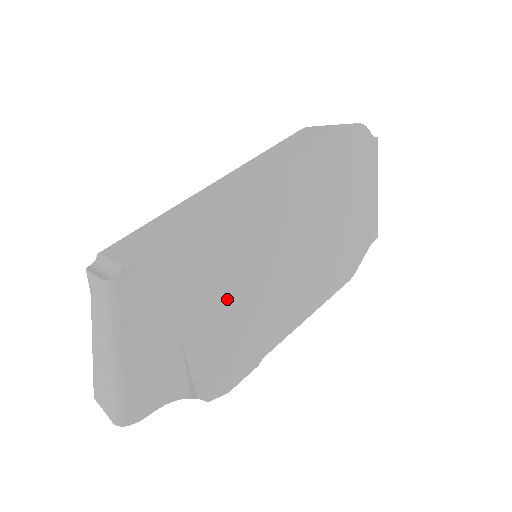
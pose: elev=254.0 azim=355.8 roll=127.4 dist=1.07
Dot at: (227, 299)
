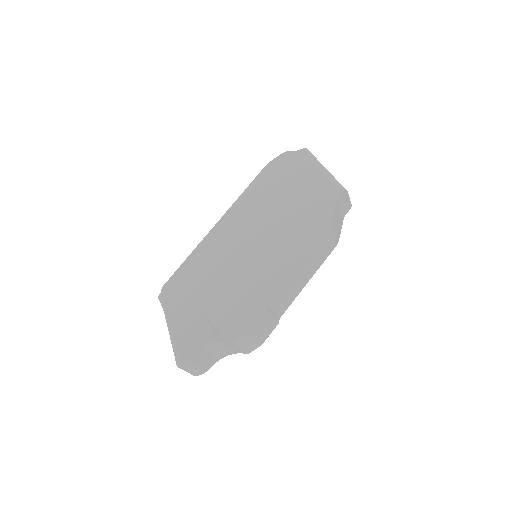
Dot at: (225, 280)
